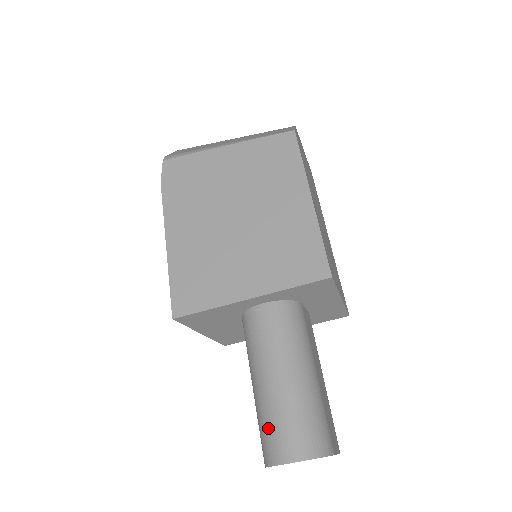
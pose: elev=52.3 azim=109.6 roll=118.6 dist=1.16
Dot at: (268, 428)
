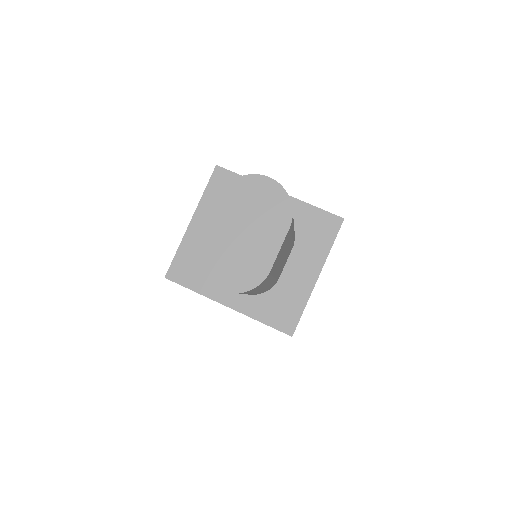
Dot at: occluded
